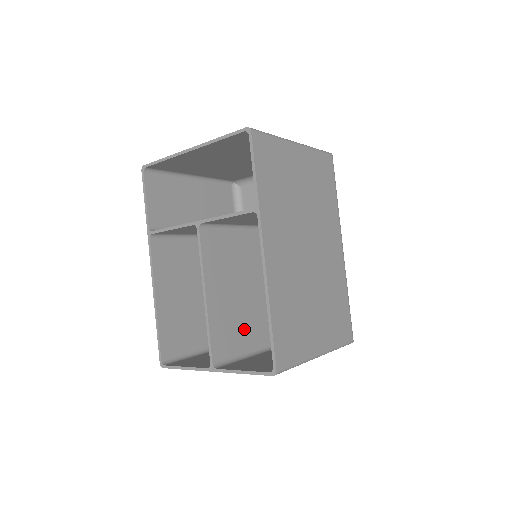
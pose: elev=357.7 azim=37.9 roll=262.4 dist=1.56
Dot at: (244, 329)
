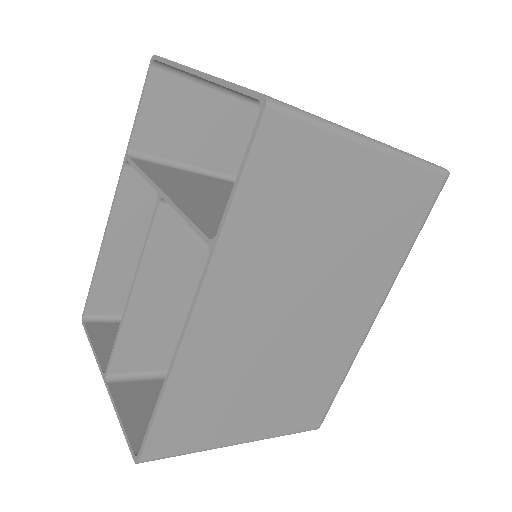
Dot at: occluded
